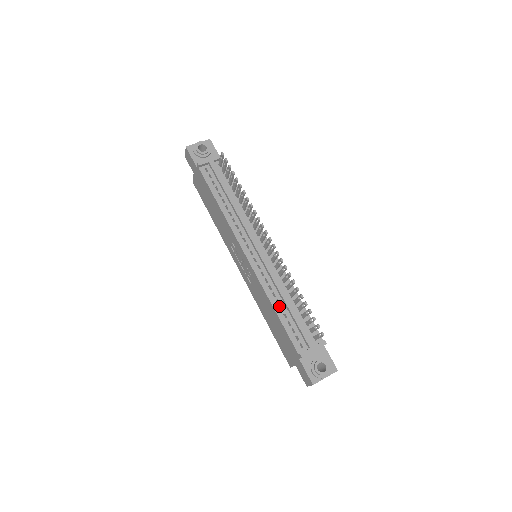
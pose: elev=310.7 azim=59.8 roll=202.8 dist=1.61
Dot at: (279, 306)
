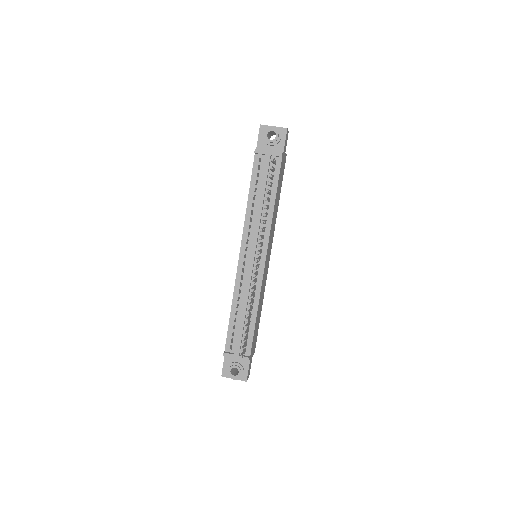
Dot at: (236, 309)
